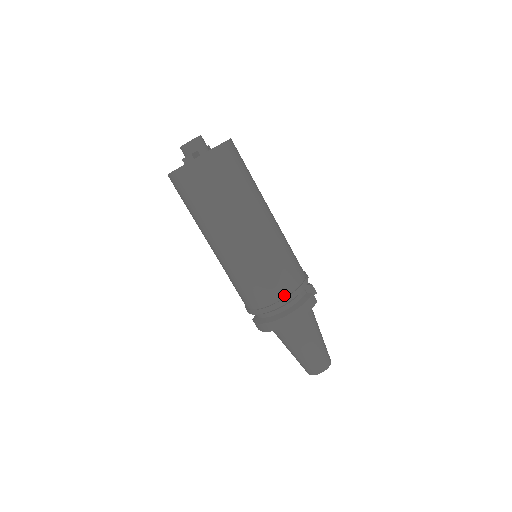
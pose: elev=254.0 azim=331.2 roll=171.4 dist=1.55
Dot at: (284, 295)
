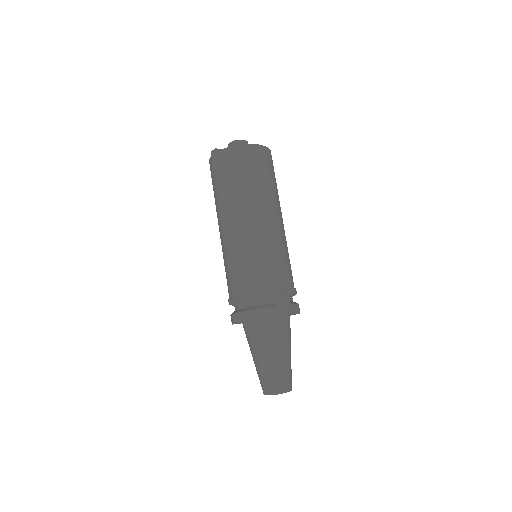
Dot at: (244, 292)
